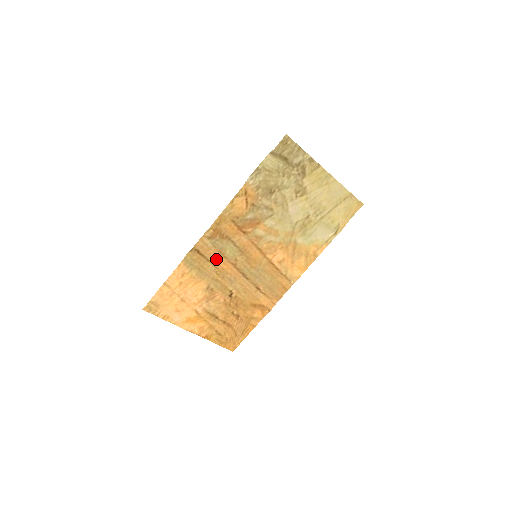
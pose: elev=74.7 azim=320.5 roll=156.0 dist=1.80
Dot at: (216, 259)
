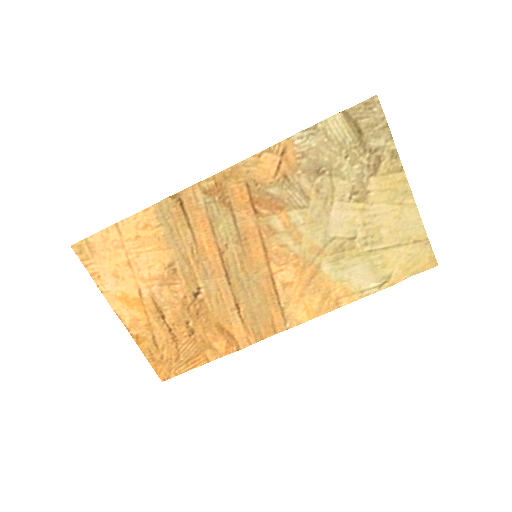
Dot at: (200, 229)
